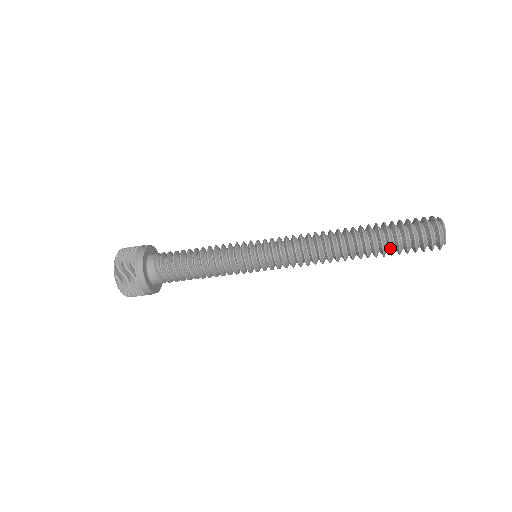
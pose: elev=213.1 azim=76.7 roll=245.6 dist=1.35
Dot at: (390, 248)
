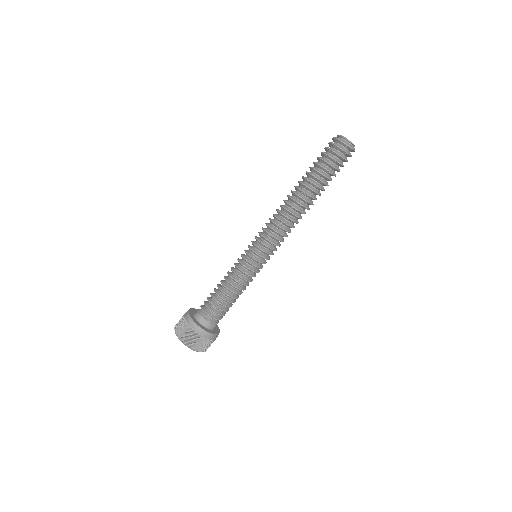
Dot at: (324, 176)
